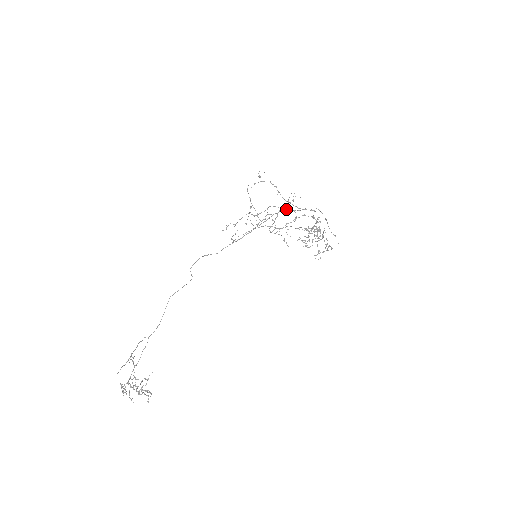
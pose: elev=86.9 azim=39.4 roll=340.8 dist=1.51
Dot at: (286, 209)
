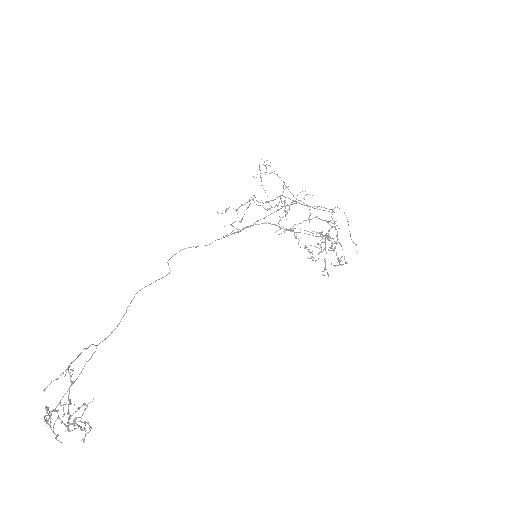
Dot at: (299, 203)
